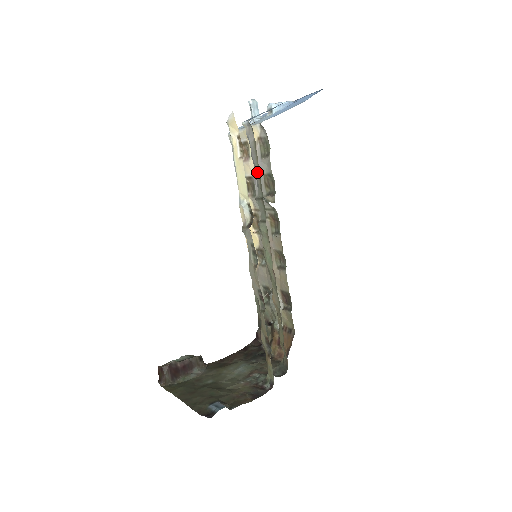
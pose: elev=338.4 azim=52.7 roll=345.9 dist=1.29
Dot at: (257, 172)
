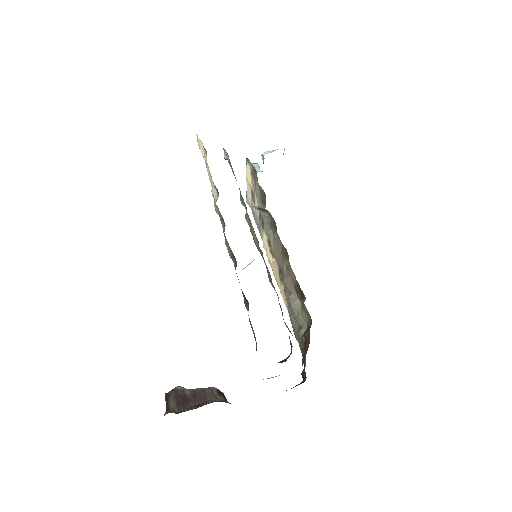
Dot at: occluded
